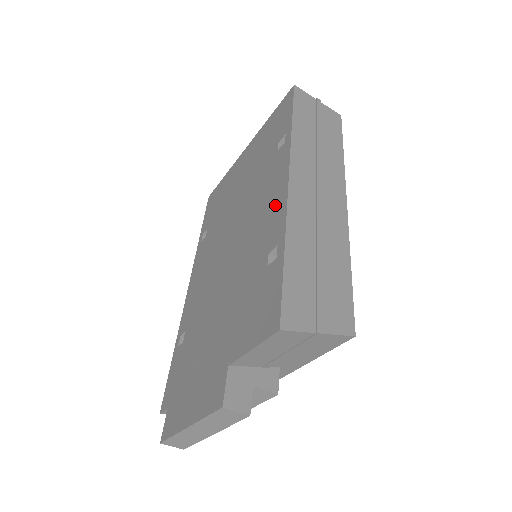
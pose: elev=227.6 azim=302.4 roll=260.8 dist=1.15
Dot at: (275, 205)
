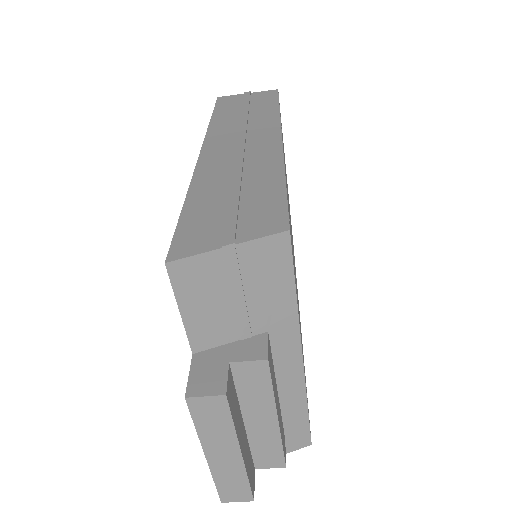
Dot at: occluded
